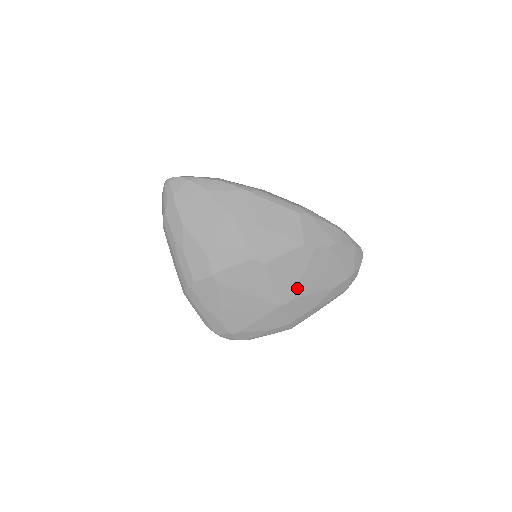
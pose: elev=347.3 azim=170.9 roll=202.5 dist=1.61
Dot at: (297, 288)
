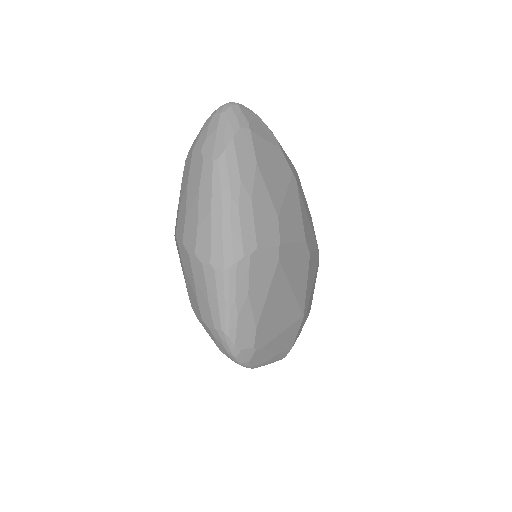
Dot at: (309, 299)
